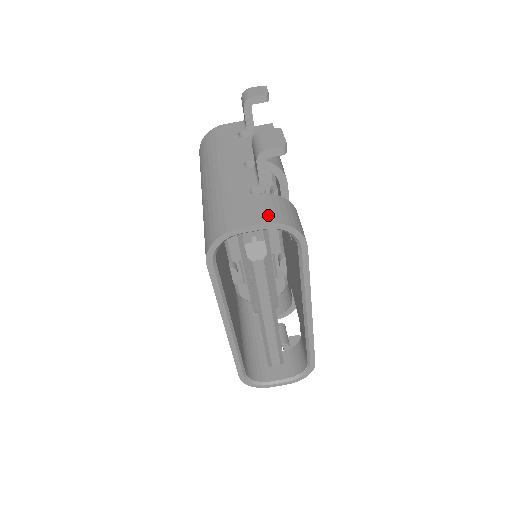
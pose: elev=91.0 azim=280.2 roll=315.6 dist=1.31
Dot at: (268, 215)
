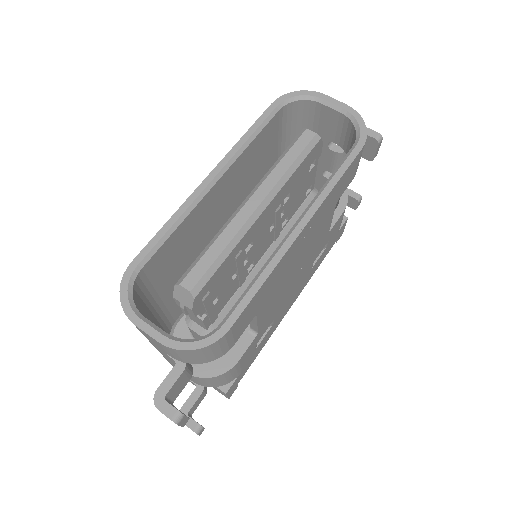
Dot at: occluded
